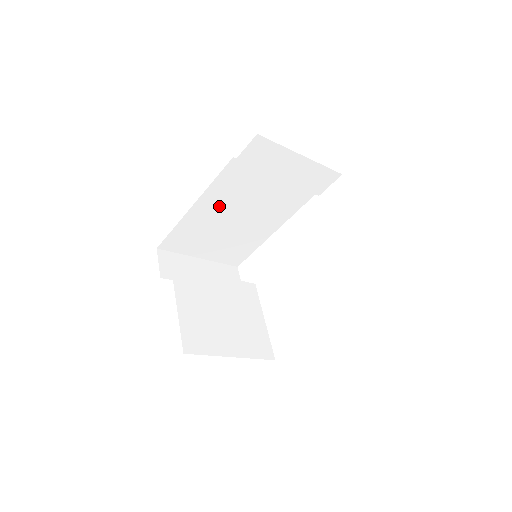
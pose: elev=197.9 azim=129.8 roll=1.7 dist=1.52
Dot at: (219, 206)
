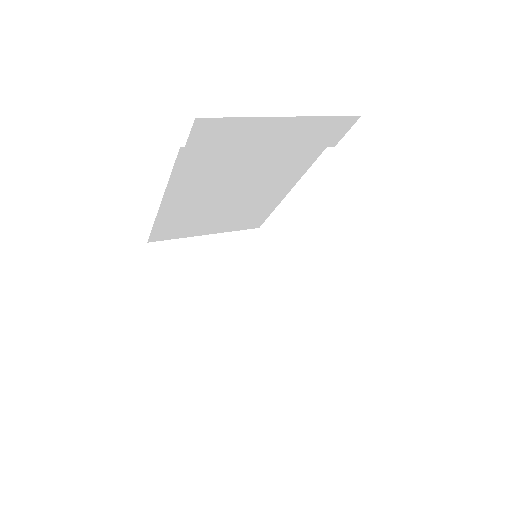
Dot at: (197, 192)
